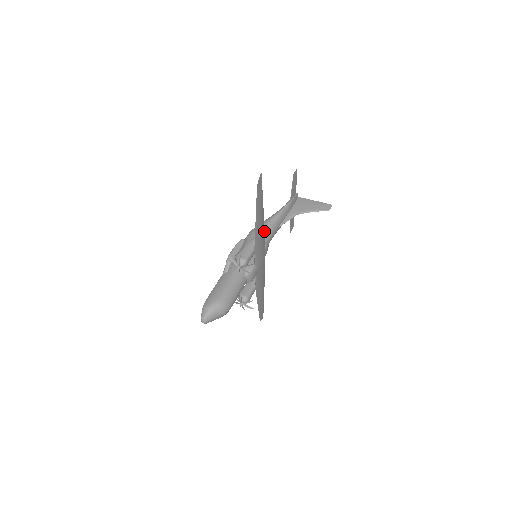
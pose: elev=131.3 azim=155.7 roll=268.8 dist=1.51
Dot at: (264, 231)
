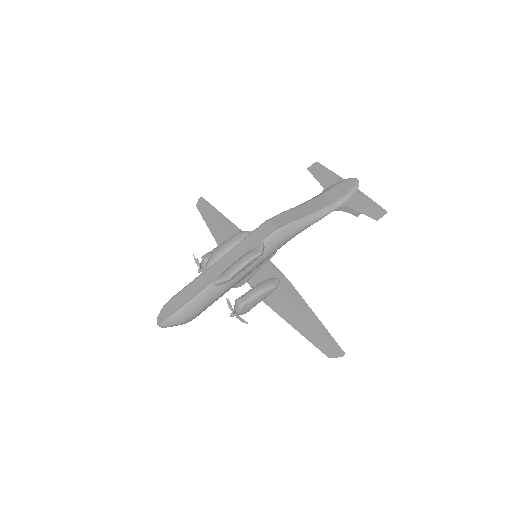
Dot at: (288, 281)
